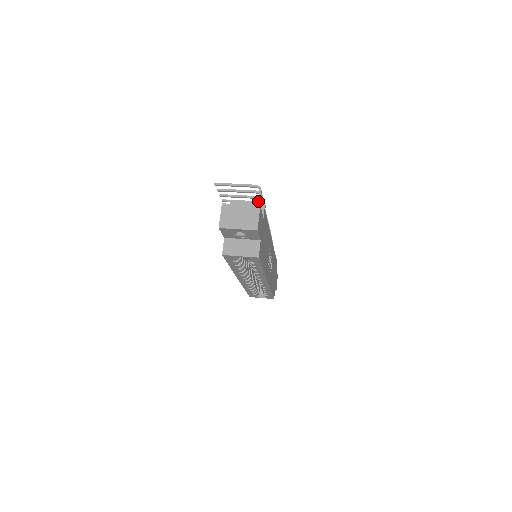
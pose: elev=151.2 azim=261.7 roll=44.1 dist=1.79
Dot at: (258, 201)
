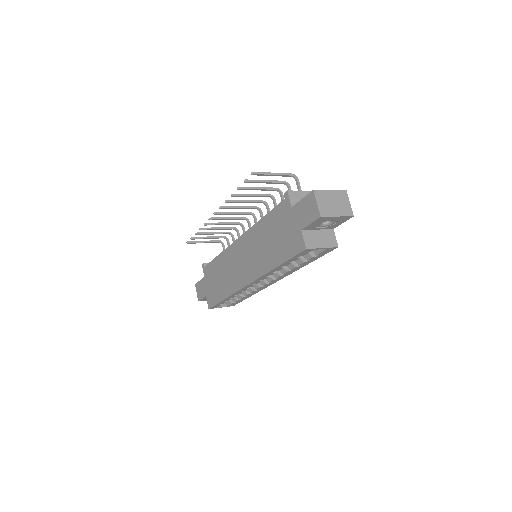
Dot at: (300, 190)
